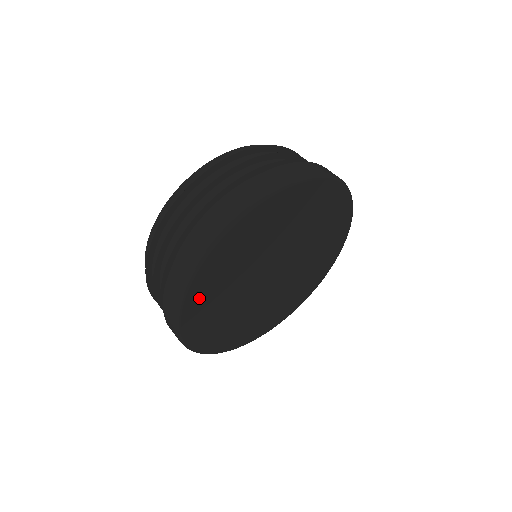
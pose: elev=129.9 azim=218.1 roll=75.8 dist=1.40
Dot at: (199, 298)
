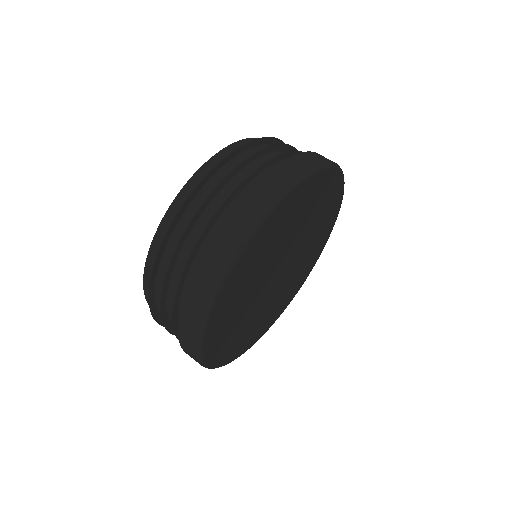
Dot at: (219, 318)
